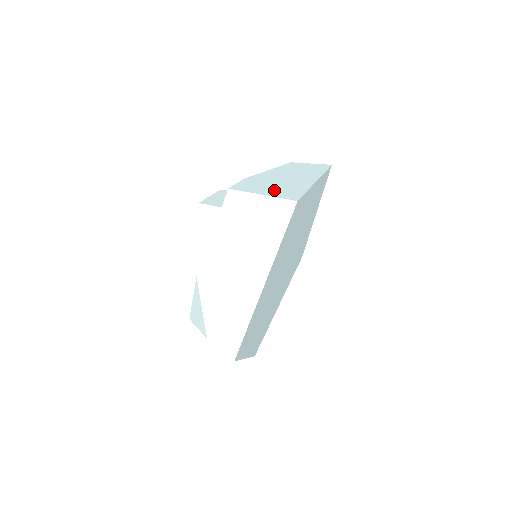
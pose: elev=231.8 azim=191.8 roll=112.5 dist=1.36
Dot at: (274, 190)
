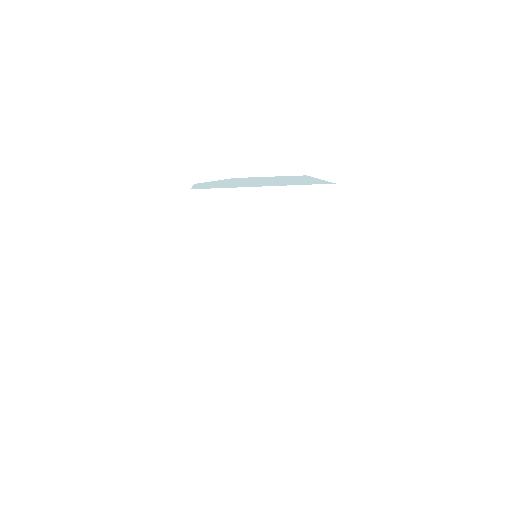
Dot at: occluded
